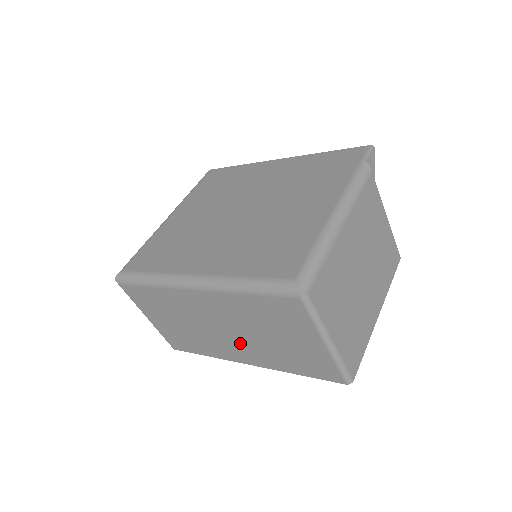
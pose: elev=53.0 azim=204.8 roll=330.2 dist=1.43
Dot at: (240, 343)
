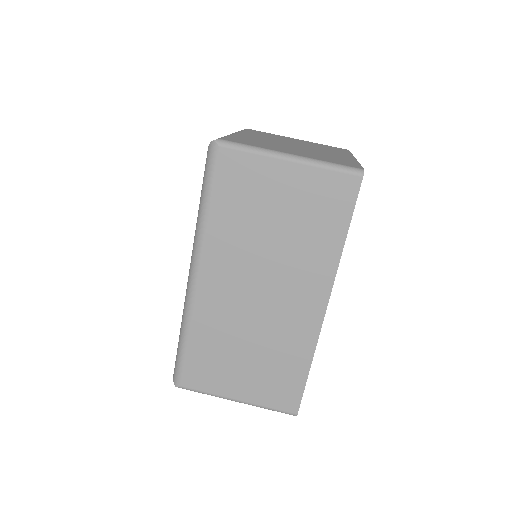
Dot at: (286, 285)
